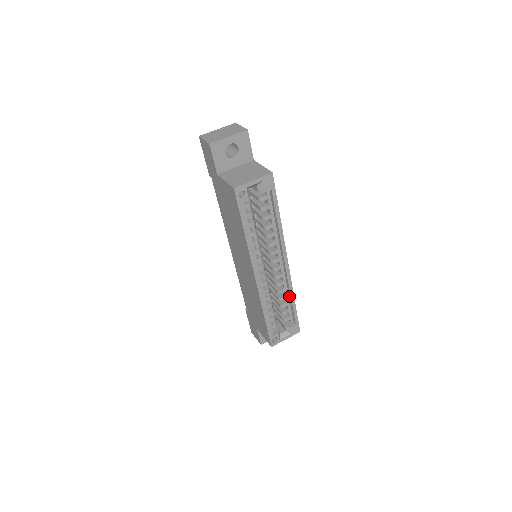
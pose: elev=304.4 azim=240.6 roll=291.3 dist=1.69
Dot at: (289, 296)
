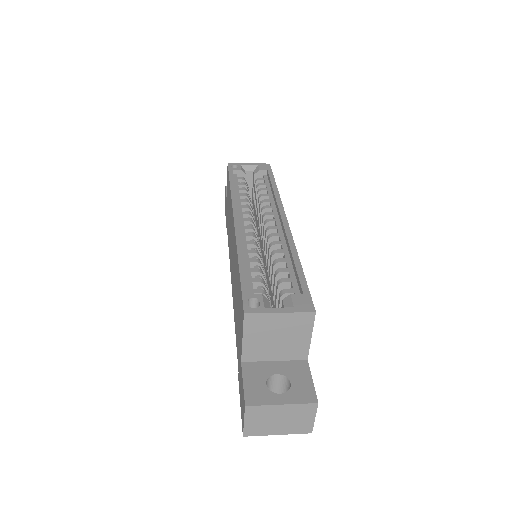
Dot at: (291, 258)
